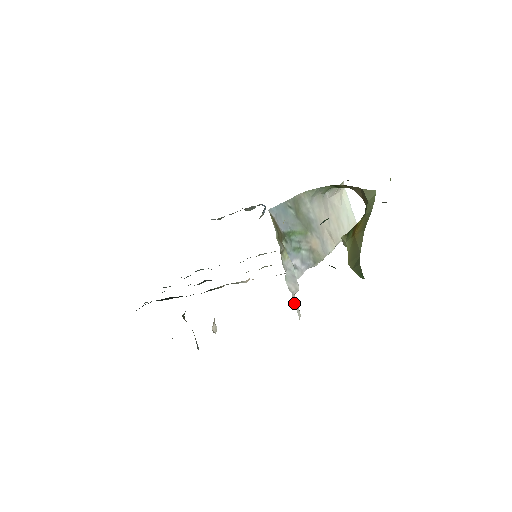
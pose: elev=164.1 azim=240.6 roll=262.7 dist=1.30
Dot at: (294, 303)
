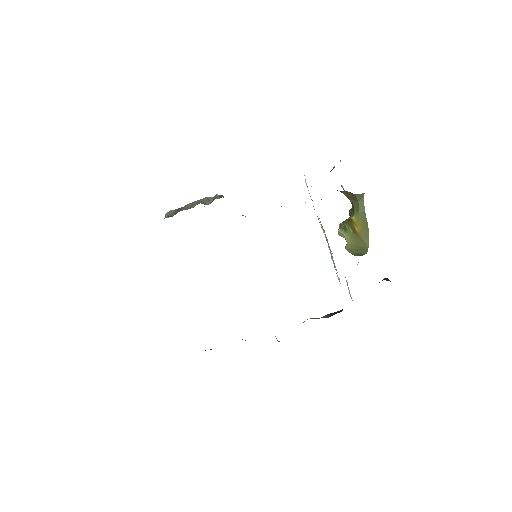
Dot at: occluded
